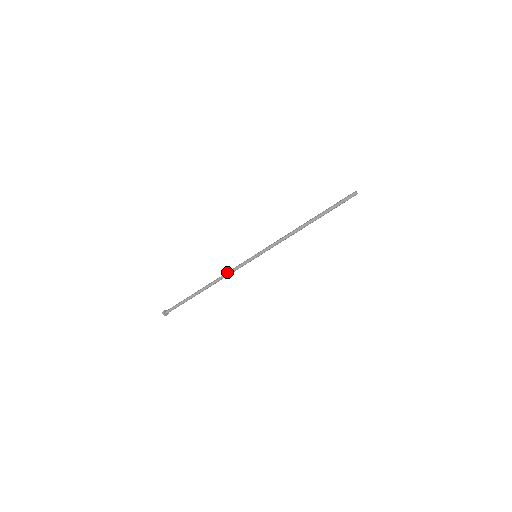
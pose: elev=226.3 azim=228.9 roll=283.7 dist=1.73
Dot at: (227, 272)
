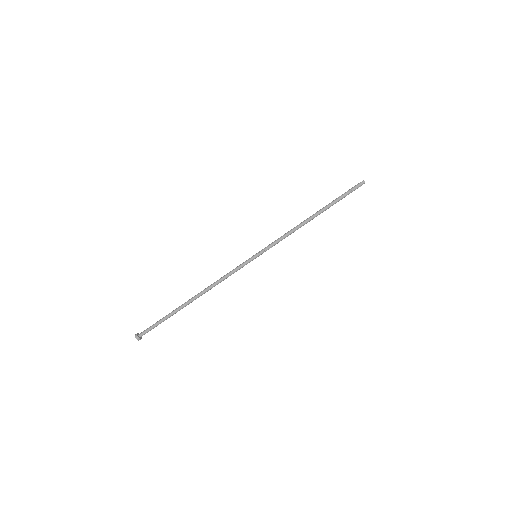
Dot at: (221, 277)
